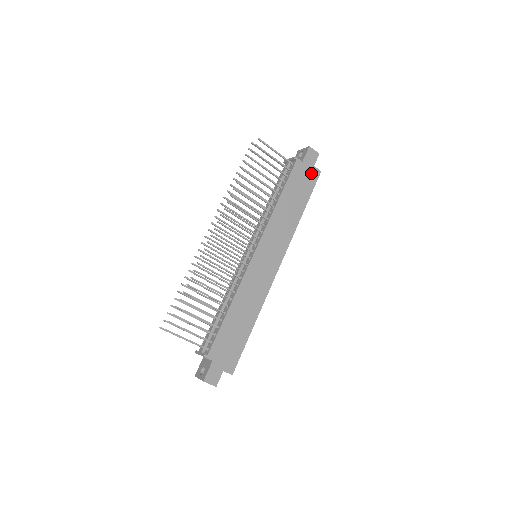
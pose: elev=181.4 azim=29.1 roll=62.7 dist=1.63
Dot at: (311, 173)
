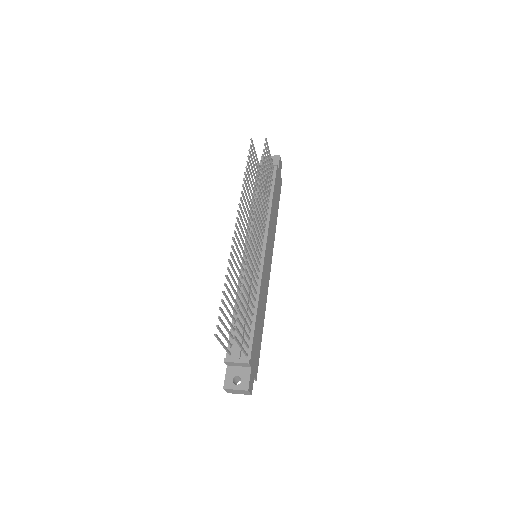
Dot at: (280, 181)
